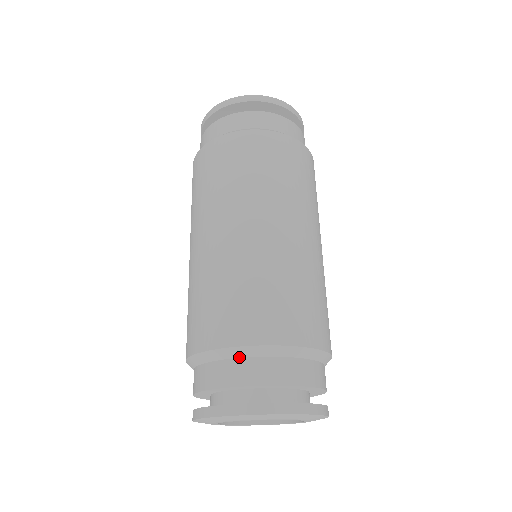
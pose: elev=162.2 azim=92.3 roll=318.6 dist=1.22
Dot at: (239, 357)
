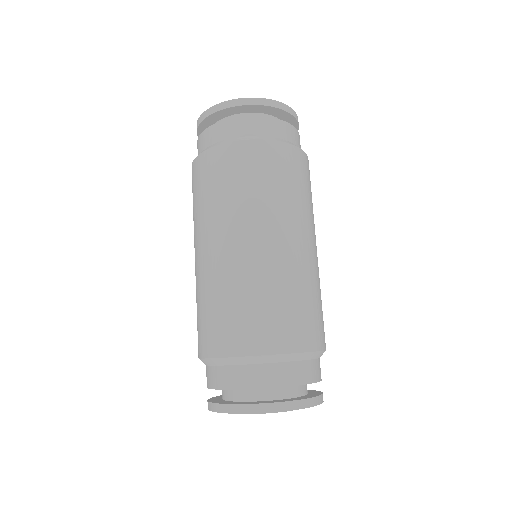
Dot at: (260, 363)
